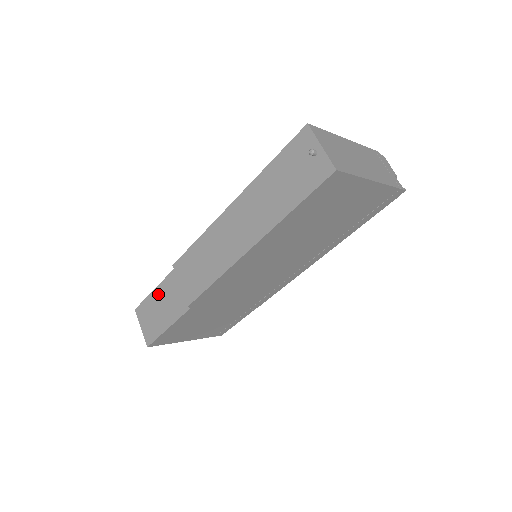
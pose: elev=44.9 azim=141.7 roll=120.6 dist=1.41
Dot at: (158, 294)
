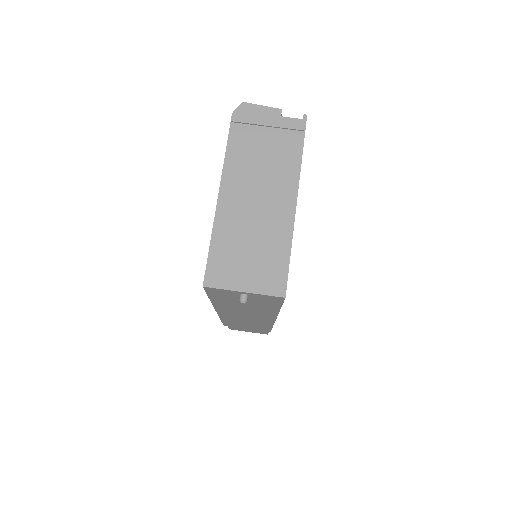
Dot at: occluded
